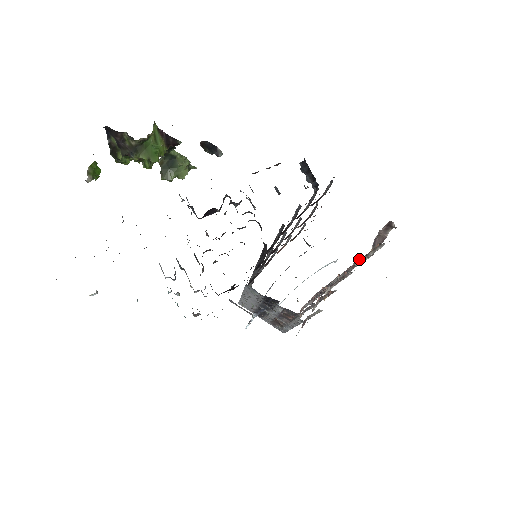
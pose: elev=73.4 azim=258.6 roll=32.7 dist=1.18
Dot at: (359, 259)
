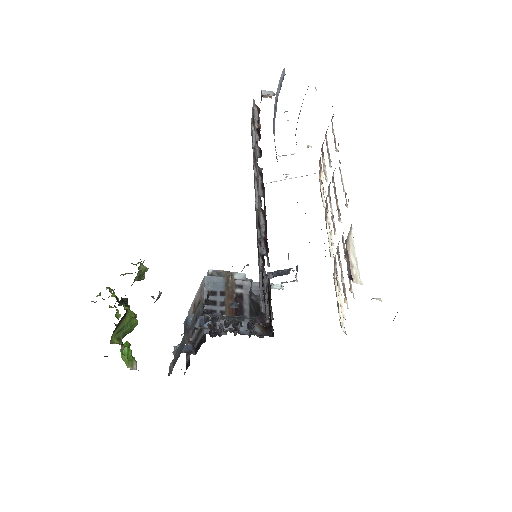
Dot at: (345, 295)
